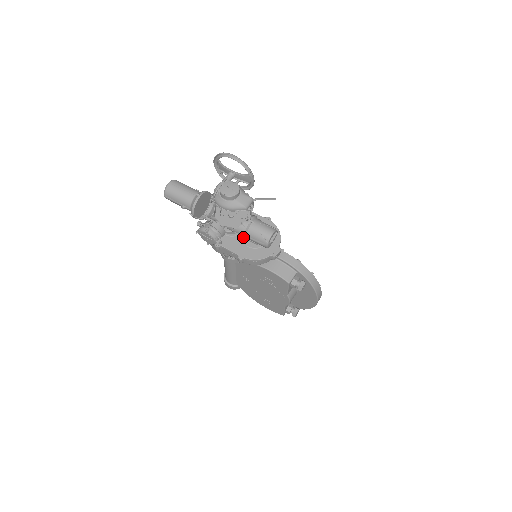
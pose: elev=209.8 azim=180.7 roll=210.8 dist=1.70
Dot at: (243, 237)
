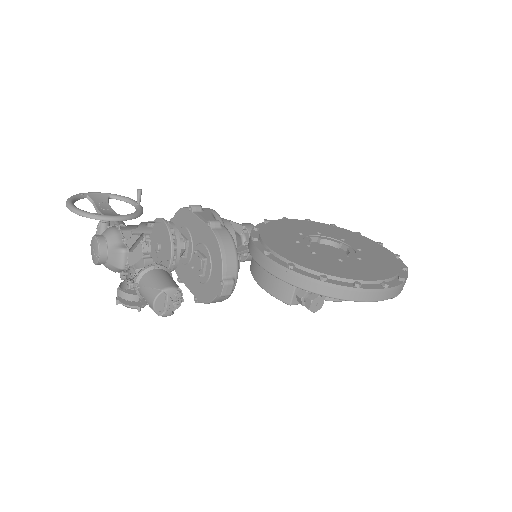
Dot at: occluded
